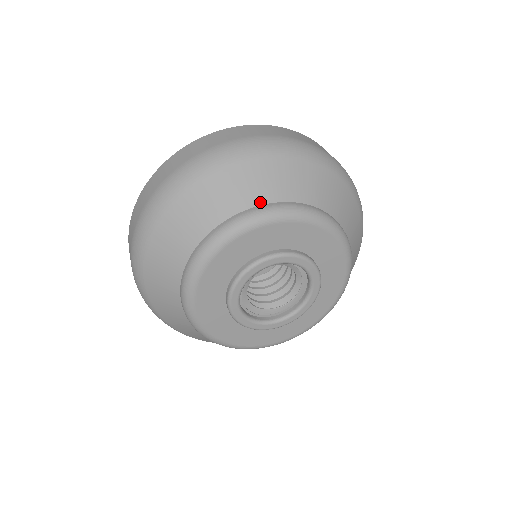
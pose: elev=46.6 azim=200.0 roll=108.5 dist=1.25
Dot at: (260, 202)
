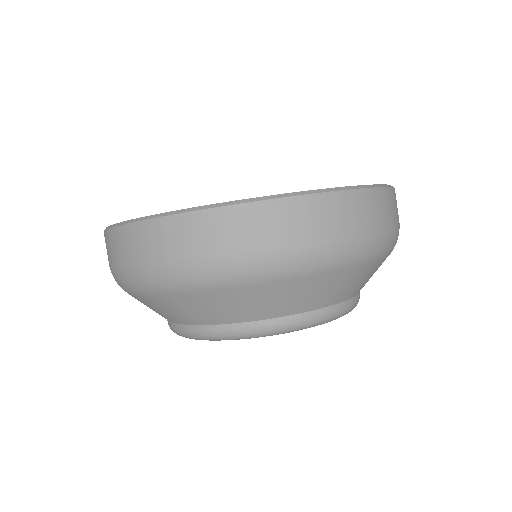
Dot at: (240, 320)
